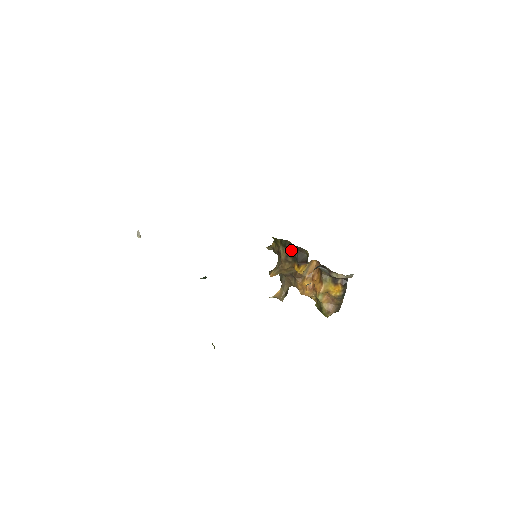
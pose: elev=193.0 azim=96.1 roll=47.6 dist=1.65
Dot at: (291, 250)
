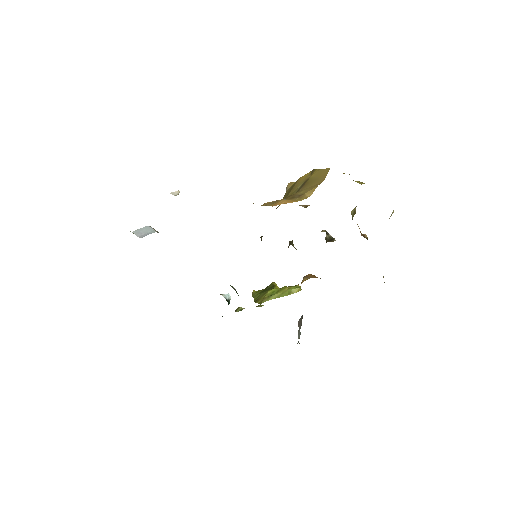
Dot at: occluded
